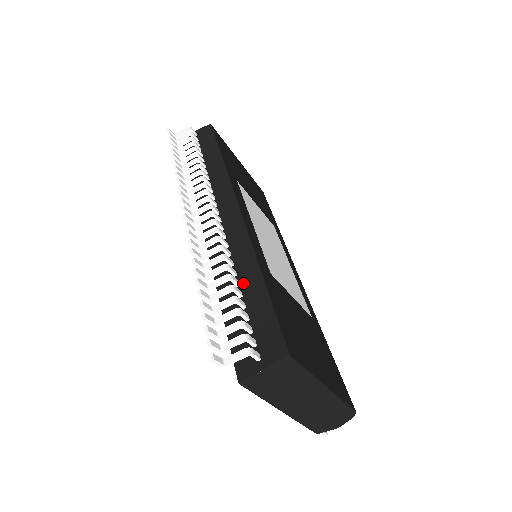
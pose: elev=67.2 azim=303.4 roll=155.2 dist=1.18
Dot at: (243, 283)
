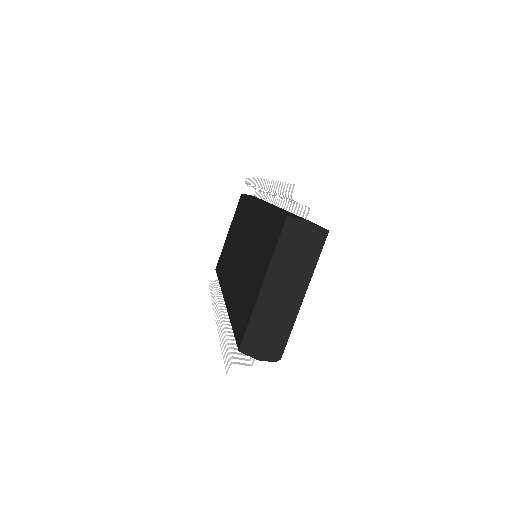
Dot at: occluded
